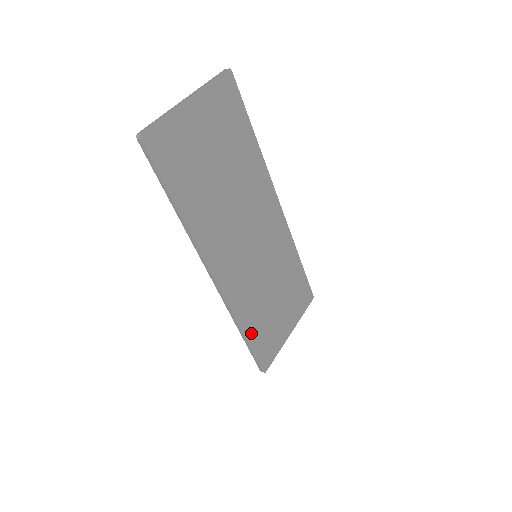
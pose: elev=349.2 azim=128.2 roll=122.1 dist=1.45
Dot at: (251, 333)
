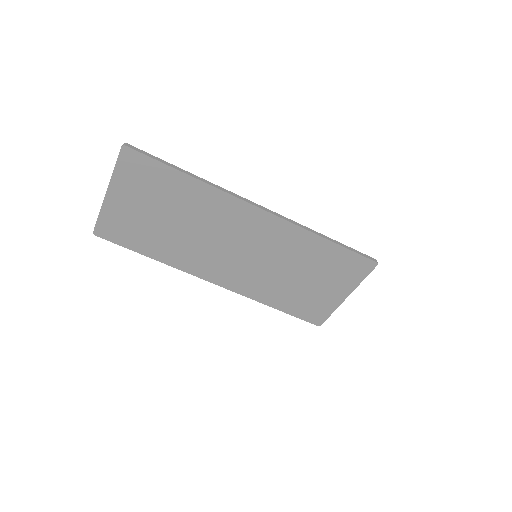
Dot at: (282, 305)
